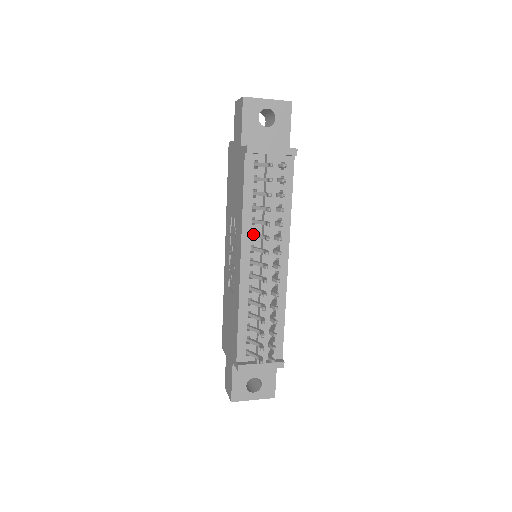
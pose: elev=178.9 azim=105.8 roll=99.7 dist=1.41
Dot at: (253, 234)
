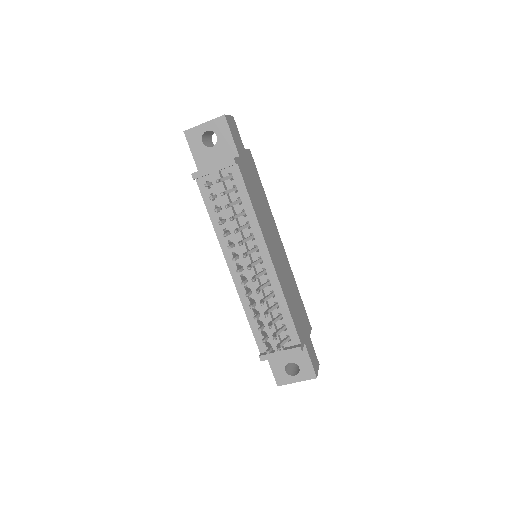
Dot at: (228, 243)
